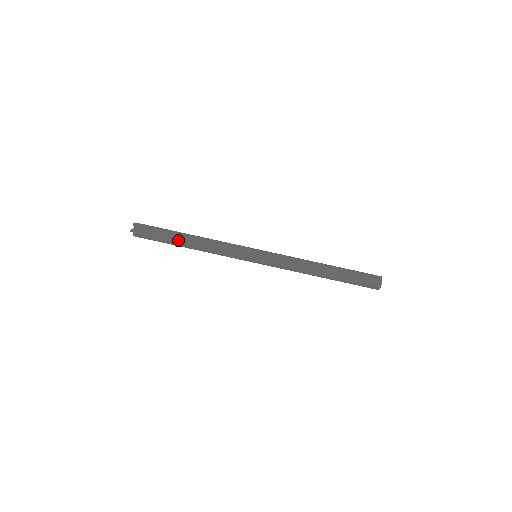
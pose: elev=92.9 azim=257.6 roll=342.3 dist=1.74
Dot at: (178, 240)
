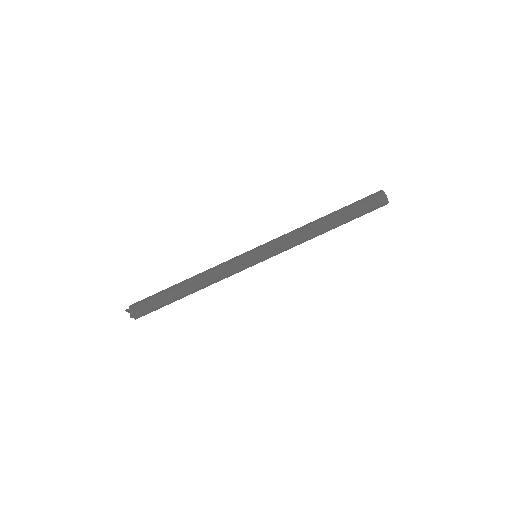
Dot at: occluded
